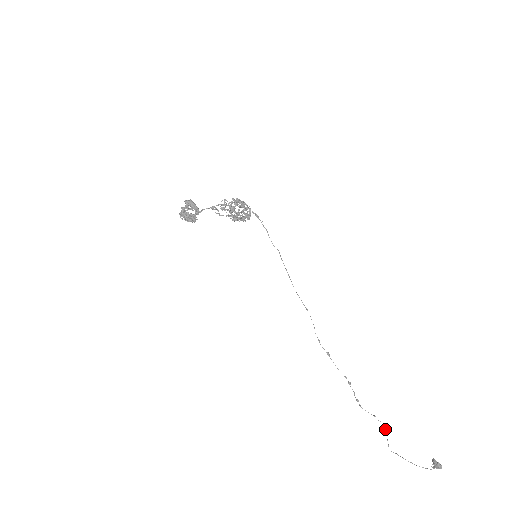
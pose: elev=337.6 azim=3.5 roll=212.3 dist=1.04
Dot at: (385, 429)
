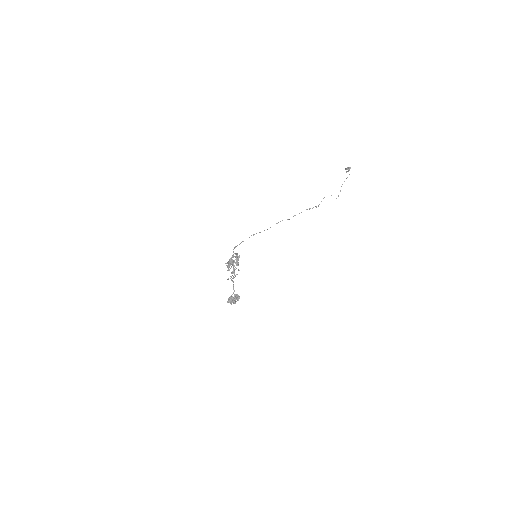
Dot at: occluded
